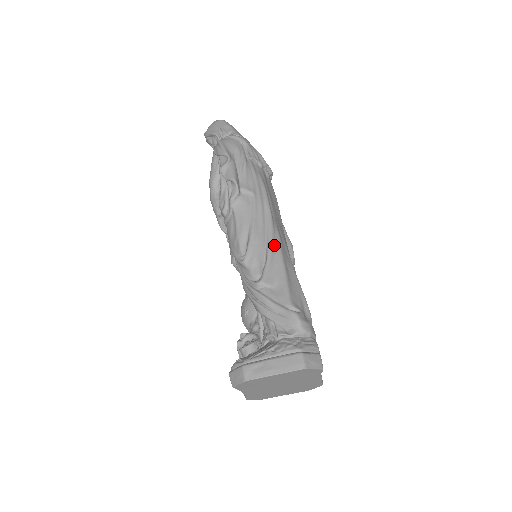
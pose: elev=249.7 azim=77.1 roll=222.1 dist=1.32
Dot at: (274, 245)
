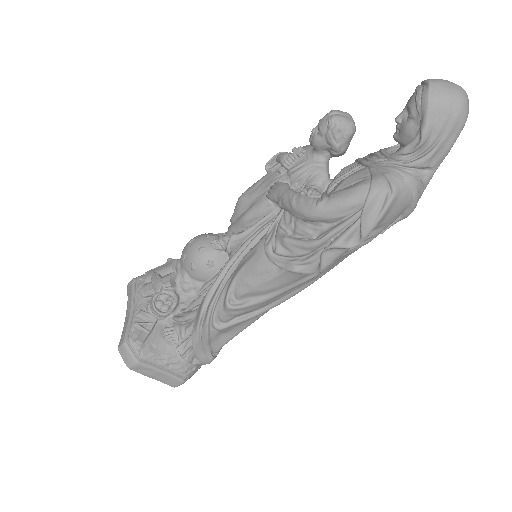
Dot at: (268, 310)
